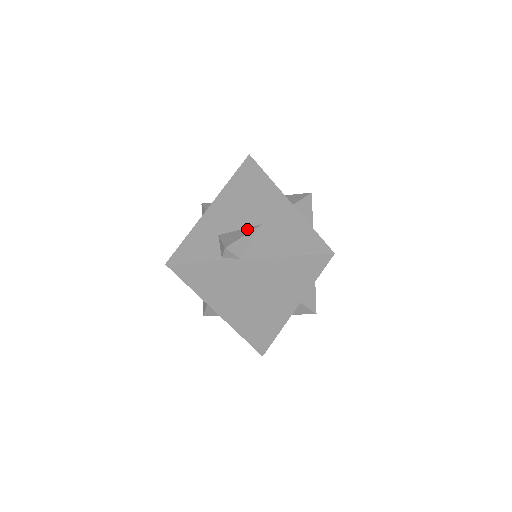
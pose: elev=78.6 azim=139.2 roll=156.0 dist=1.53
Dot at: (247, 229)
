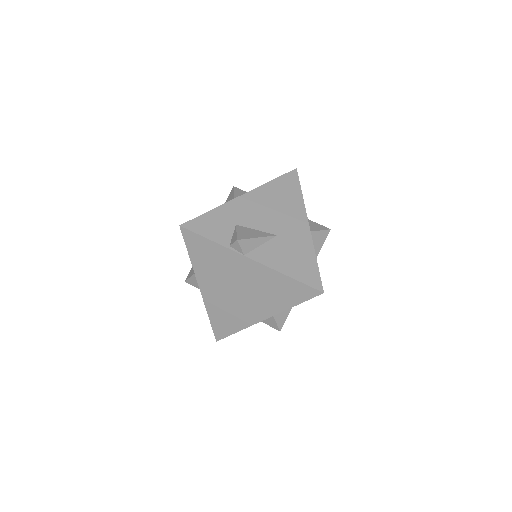
Dot at: (263, 233)
